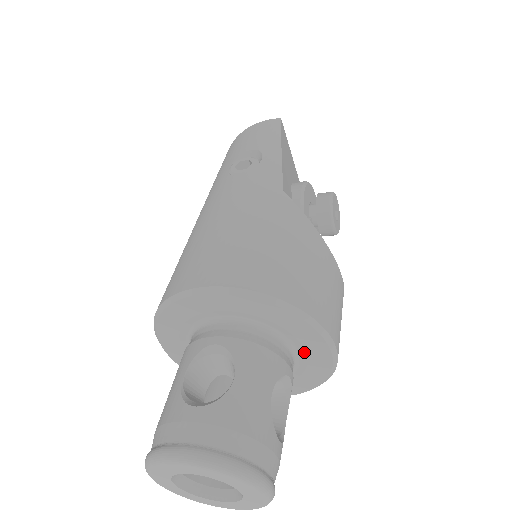
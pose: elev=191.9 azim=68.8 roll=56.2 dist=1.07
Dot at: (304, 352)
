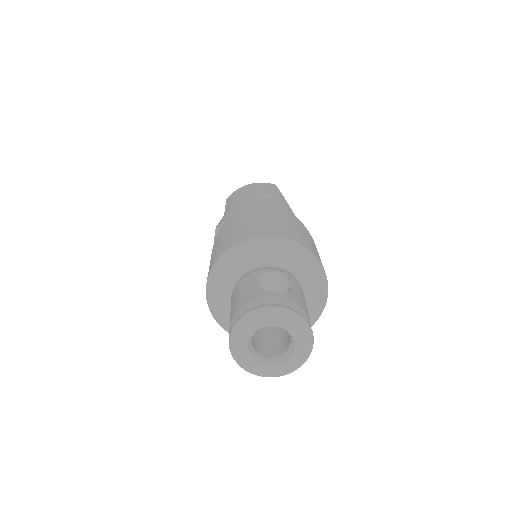
Dot at: (308, 300)
